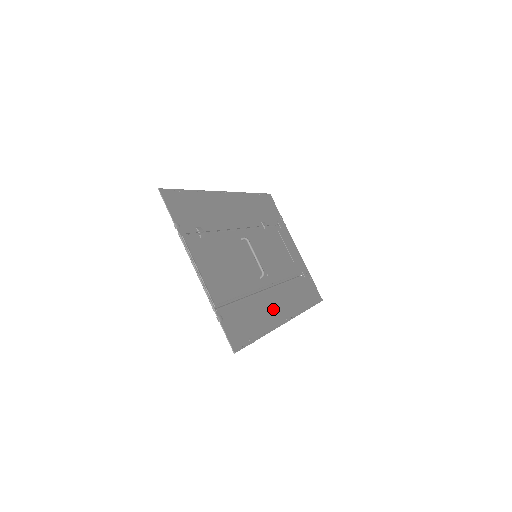
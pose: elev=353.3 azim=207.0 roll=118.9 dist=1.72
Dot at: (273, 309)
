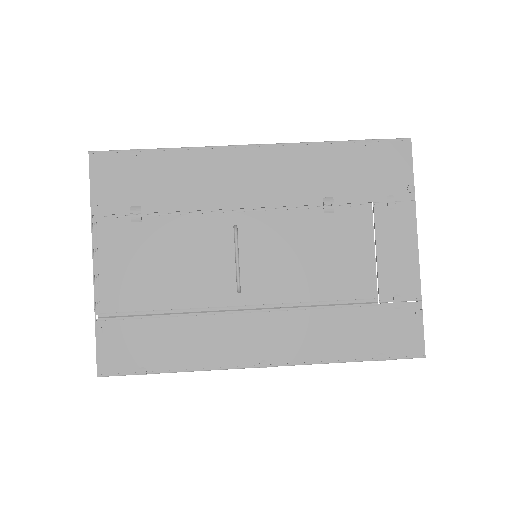
Dot at: (235, 342)
